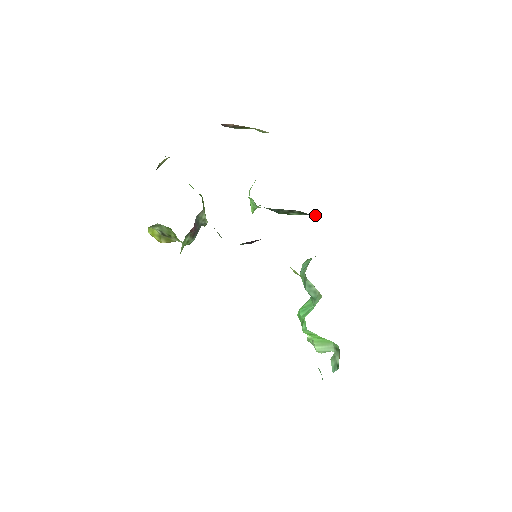
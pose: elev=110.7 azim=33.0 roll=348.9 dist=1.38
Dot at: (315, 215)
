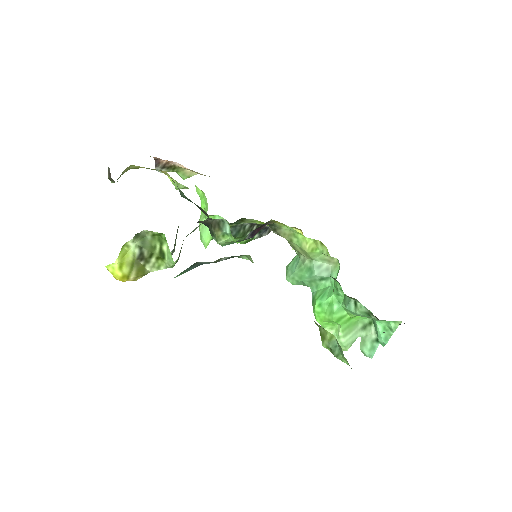
Dot at: (268, 232)
